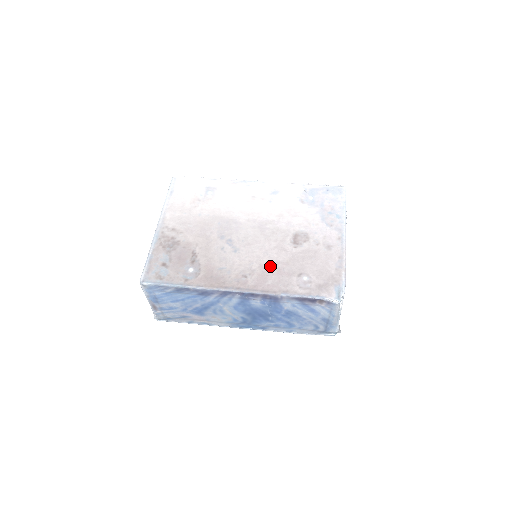
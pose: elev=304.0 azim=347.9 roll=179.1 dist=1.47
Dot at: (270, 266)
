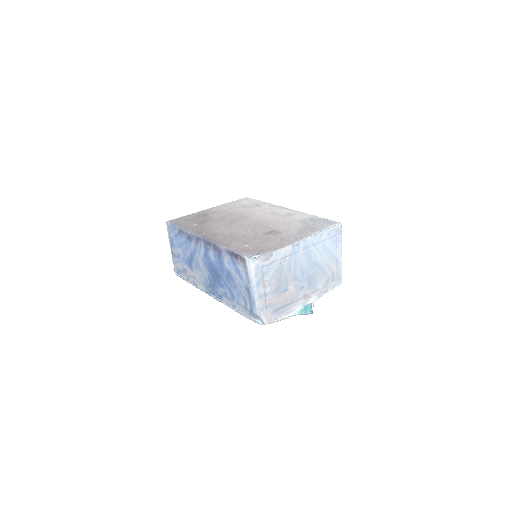
Dot at: (236, 236)
